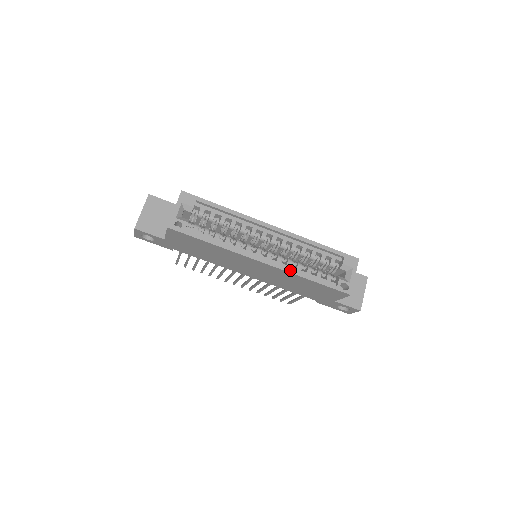
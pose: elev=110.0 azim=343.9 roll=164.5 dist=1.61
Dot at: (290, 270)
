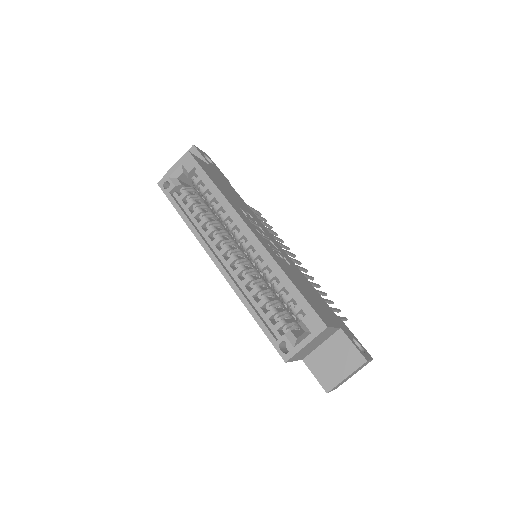
Dot at: (236, 289)
